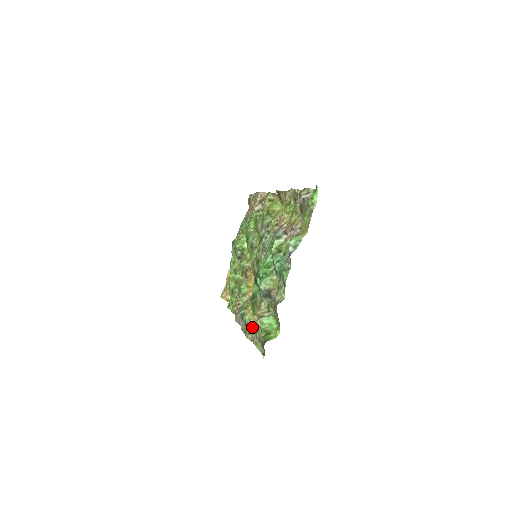
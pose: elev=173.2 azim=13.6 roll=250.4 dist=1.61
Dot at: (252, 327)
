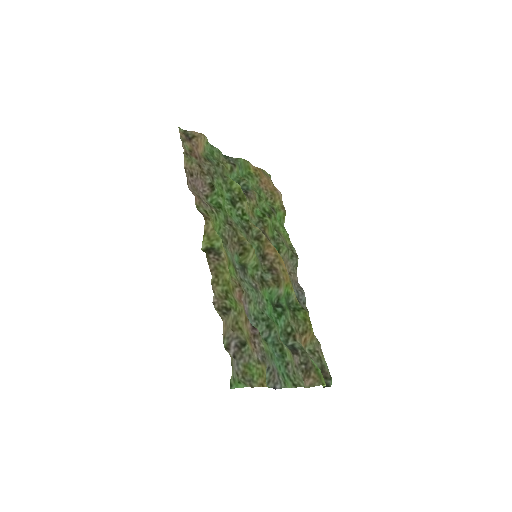
Dot at: occluded
